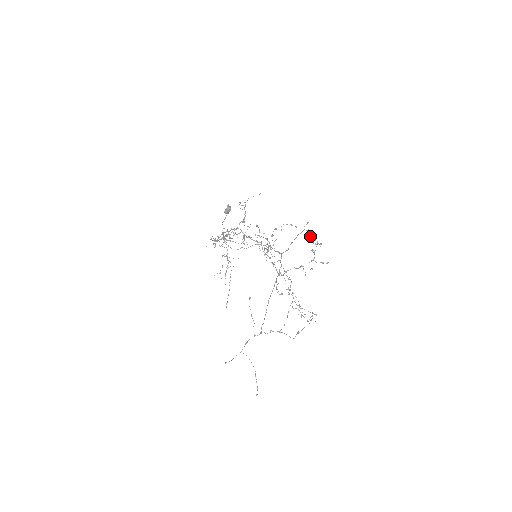
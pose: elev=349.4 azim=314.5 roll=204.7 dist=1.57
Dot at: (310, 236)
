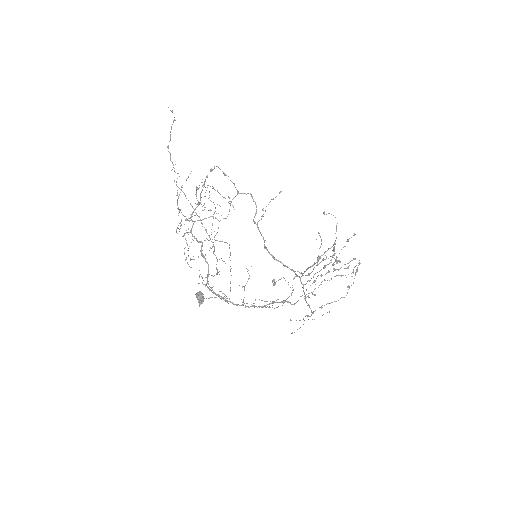
Dot at: occluded
